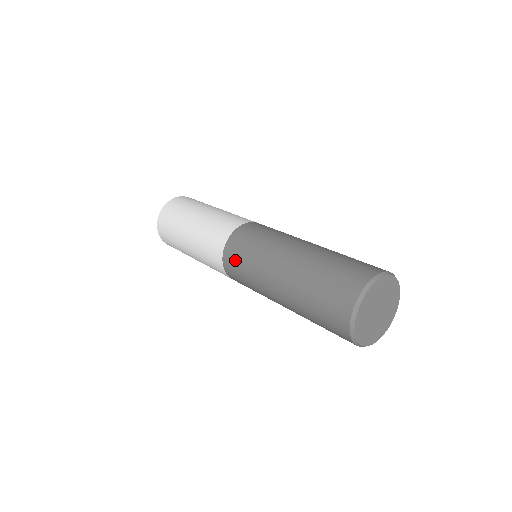
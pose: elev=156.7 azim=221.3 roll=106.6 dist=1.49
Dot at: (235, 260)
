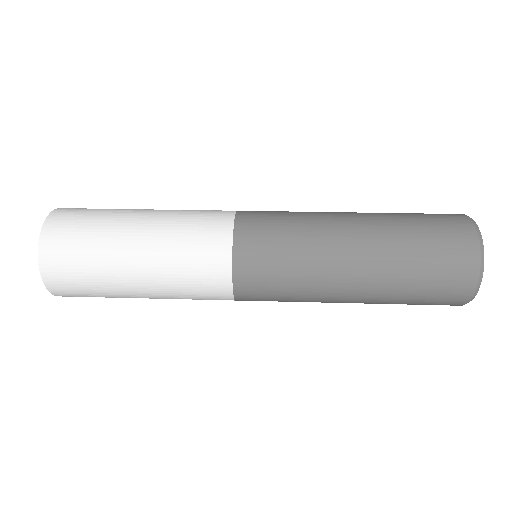
Dot at: (262, 280)
